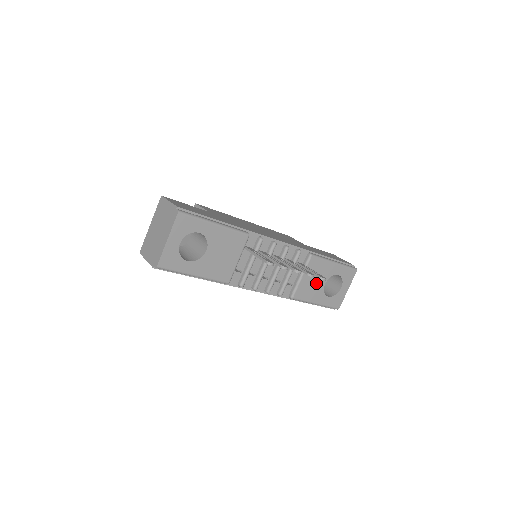
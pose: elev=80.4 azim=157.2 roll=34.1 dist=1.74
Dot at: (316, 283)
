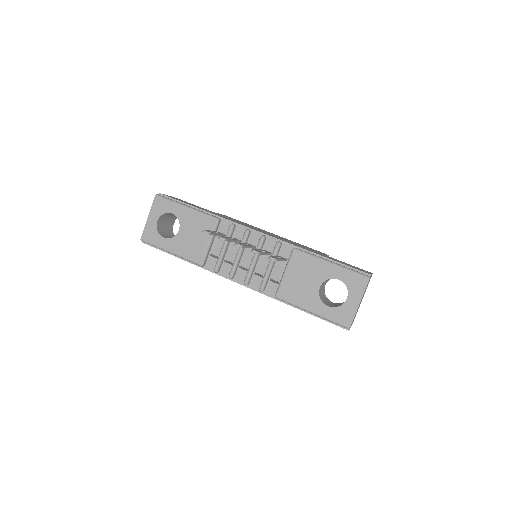
Dot at: (306, 284)
